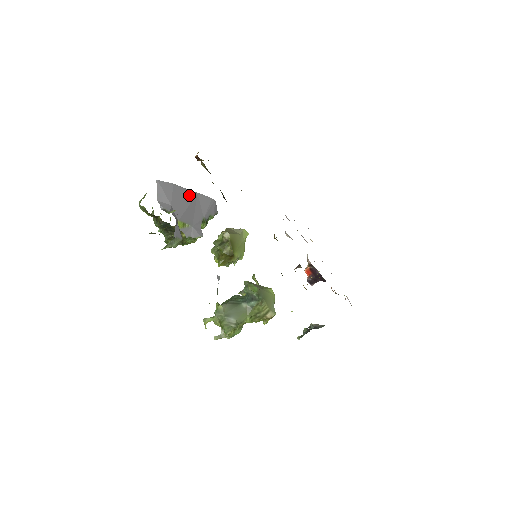
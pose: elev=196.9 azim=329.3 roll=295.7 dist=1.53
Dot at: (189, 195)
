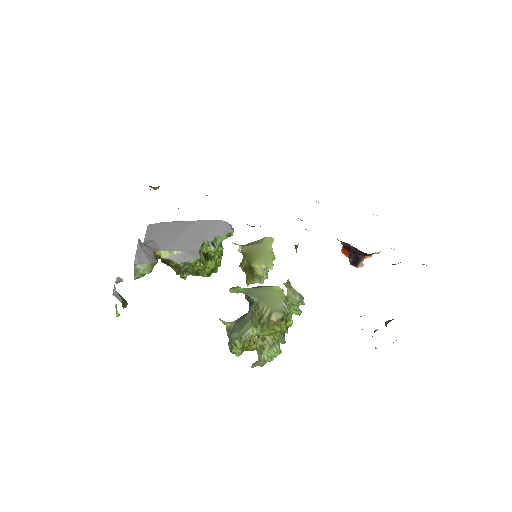
Dot at: (184, 226)
